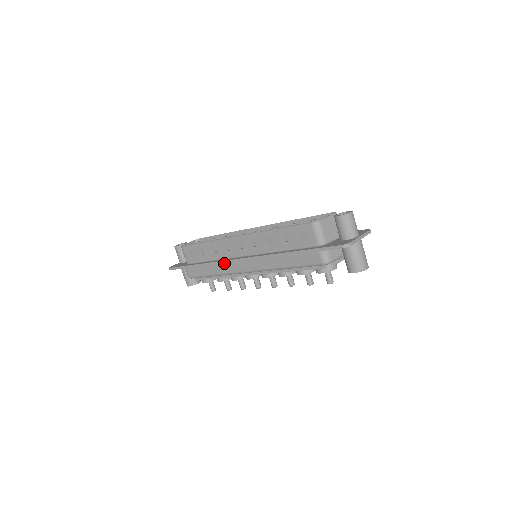
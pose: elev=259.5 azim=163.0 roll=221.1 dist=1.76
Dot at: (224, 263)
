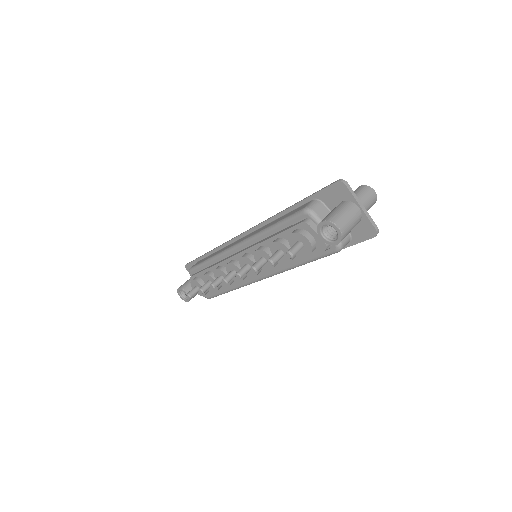
Dot at: (228, 245)
